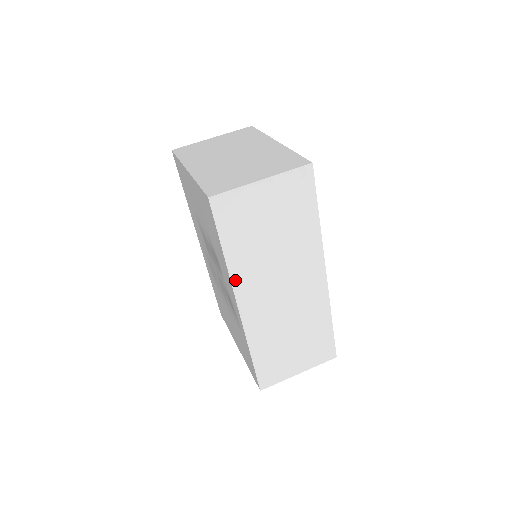
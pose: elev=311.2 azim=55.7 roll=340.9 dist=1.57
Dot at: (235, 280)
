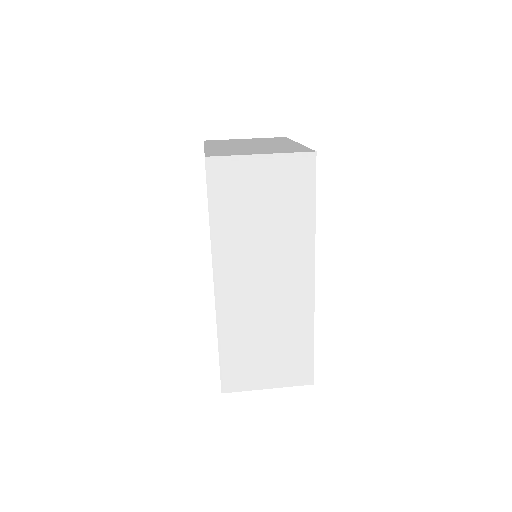
Dot at: (216, 254)
